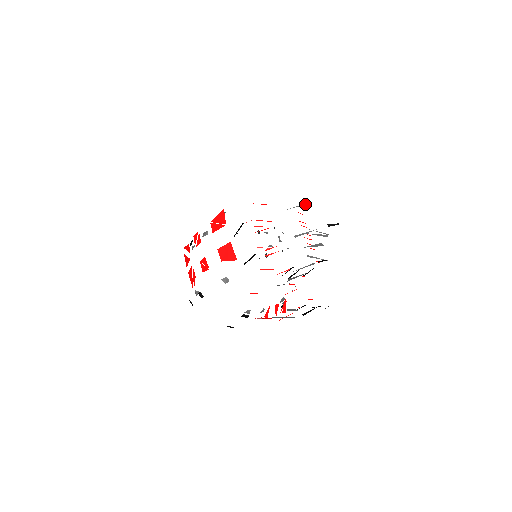
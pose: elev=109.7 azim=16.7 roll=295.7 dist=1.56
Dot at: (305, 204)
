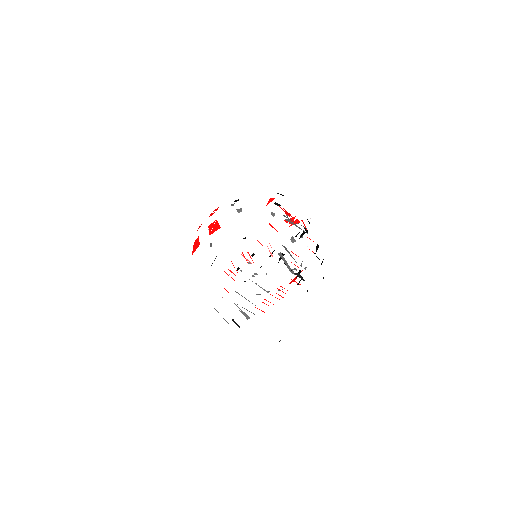
Dot at: (266, 291)
